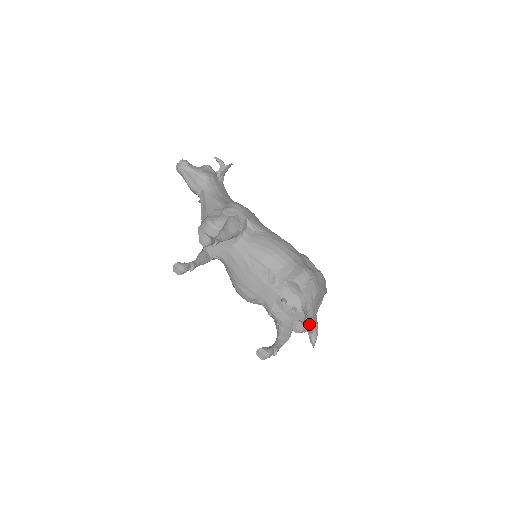
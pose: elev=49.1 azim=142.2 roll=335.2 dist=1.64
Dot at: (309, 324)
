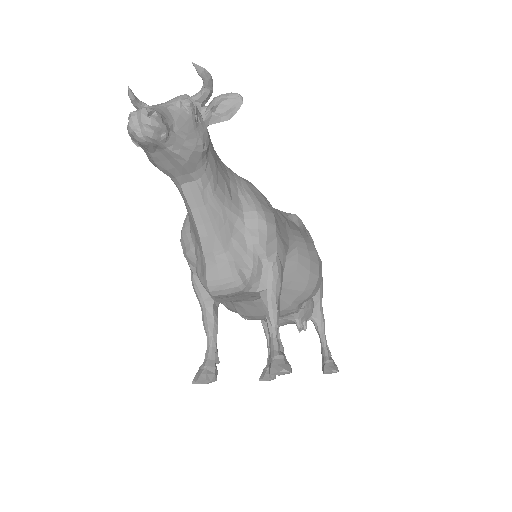
Dot at: occluded
